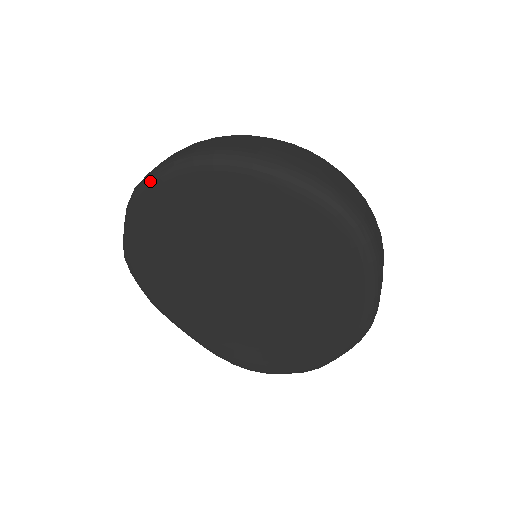
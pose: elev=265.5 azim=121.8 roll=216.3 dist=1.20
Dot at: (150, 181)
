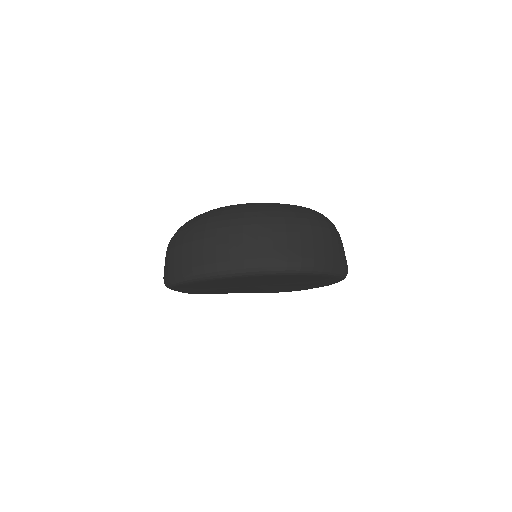
Dot at: occluded
